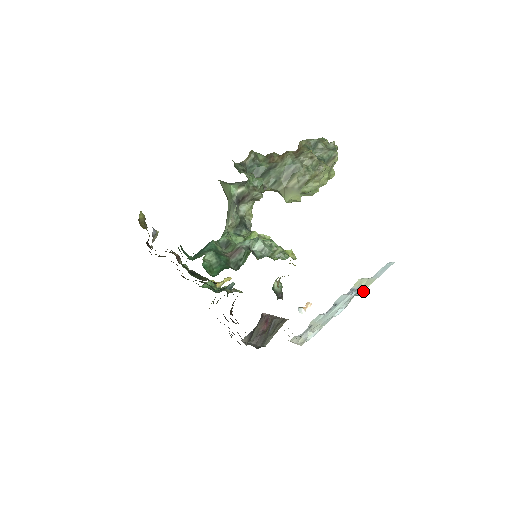
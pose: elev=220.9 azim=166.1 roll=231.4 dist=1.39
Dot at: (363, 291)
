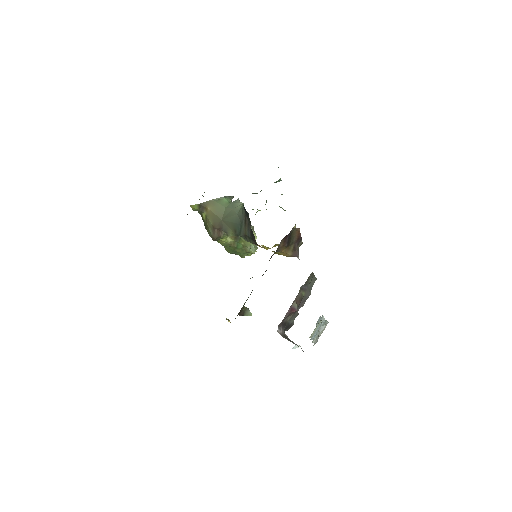
Dot at: occluded
